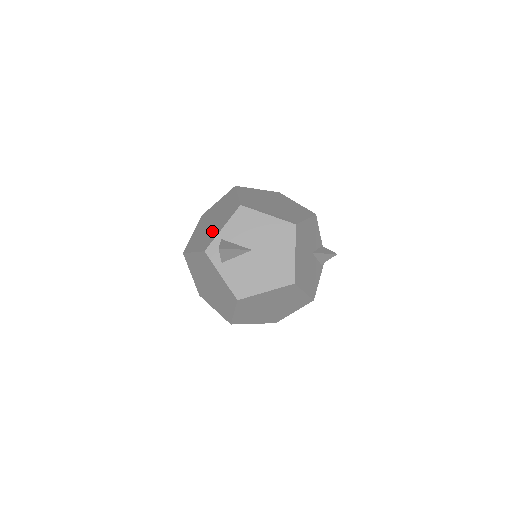
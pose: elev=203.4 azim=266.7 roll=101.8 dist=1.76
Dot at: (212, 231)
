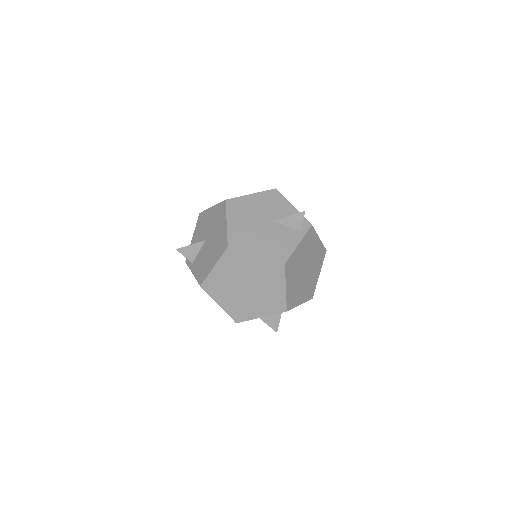
Dot at: occluded
